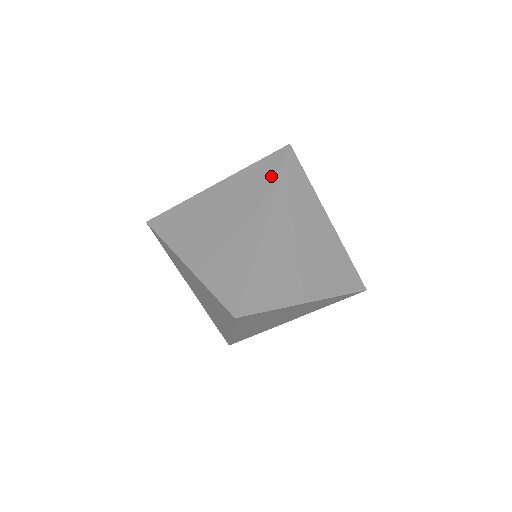
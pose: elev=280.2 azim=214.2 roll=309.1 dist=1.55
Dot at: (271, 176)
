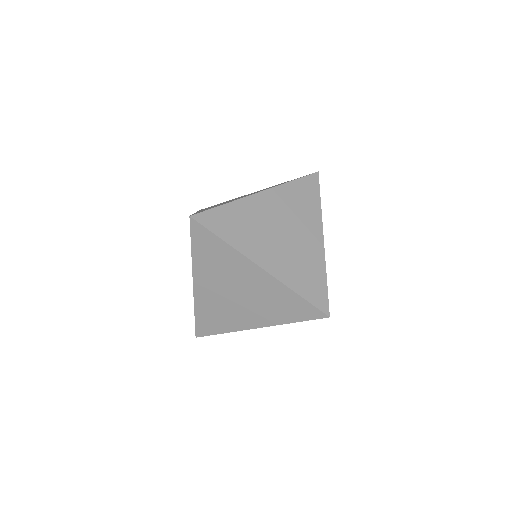
Dot at: (314, 197)
